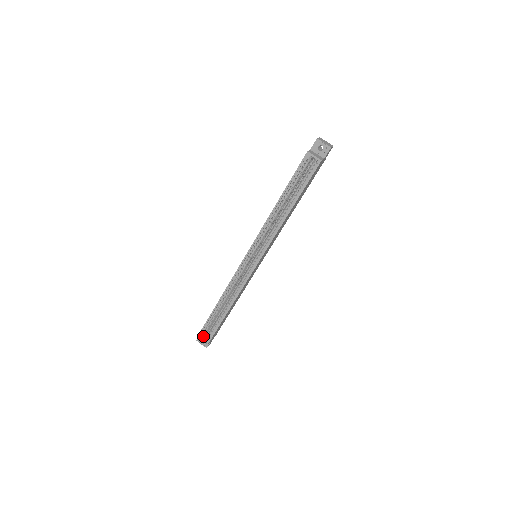
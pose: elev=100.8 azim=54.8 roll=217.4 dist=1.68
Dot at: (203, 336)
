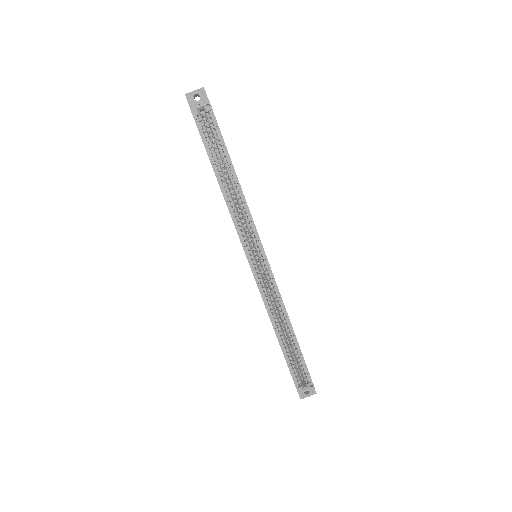
Dot at: (301, 385)
